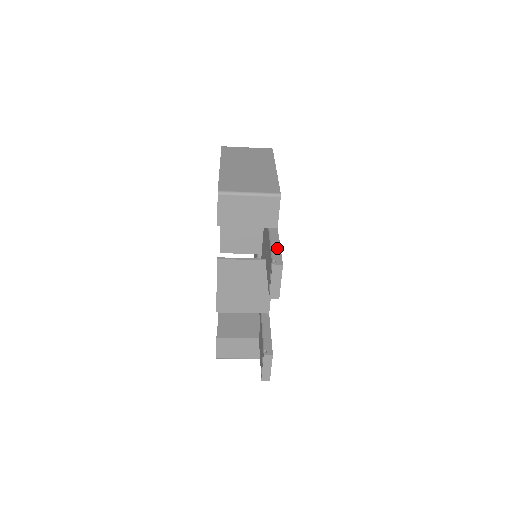
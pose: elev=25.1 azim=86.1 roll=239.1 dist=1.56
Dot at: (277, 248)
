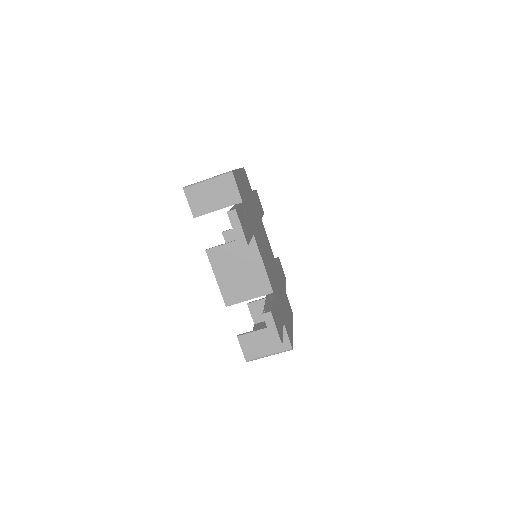
Dot at: occluded
